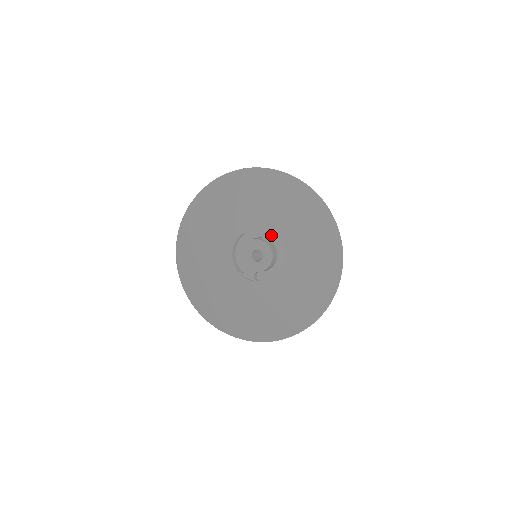
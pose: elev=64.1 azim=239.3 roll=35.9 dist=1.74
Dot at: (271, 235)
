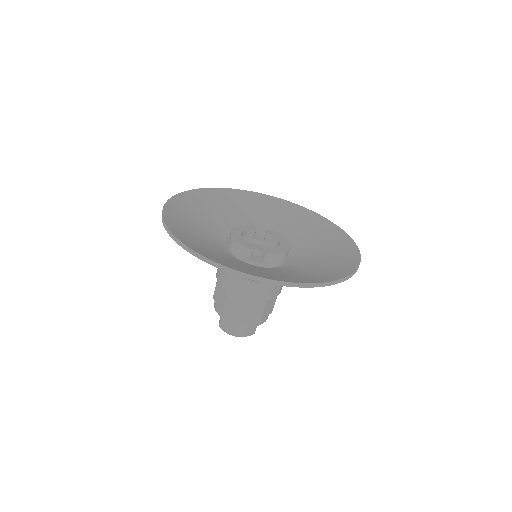
Dot at: (263, 237)
